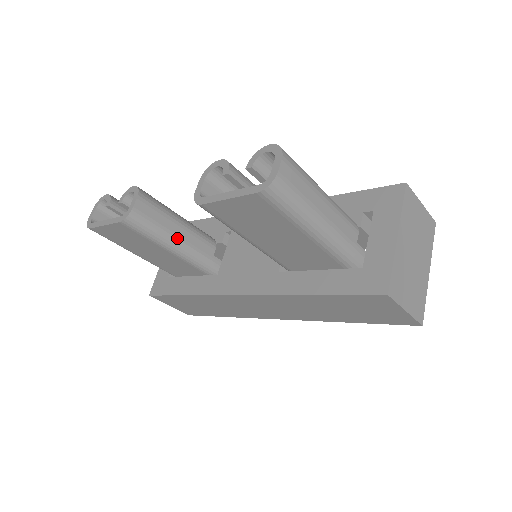
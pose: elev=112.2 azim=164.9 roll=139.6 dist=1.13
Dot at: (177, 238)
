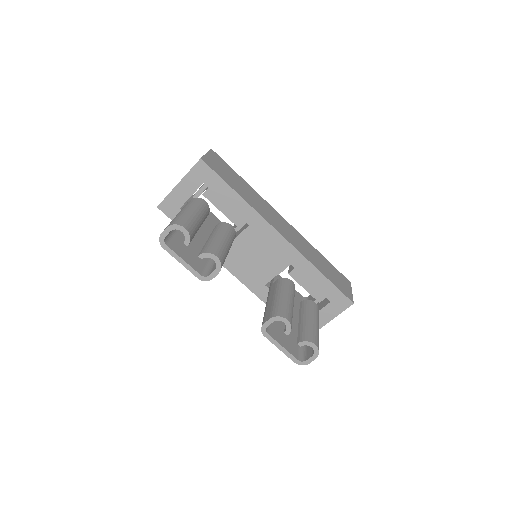
Dot at: occluded
